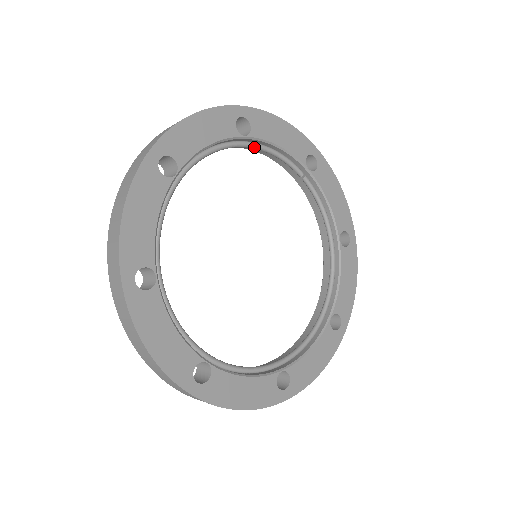
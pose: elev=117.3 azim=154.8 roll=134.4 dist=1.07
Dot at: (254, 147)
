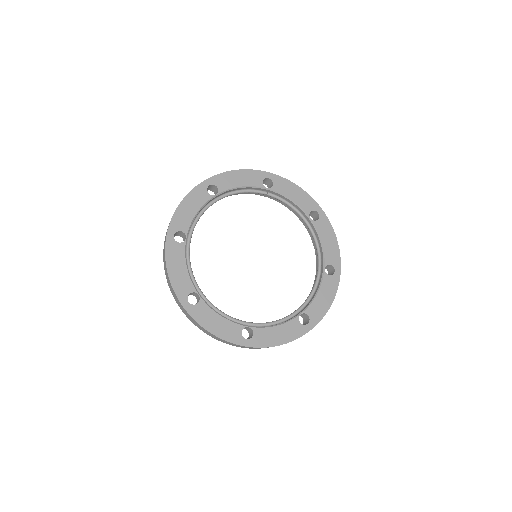
Dot at: (226, 196)
